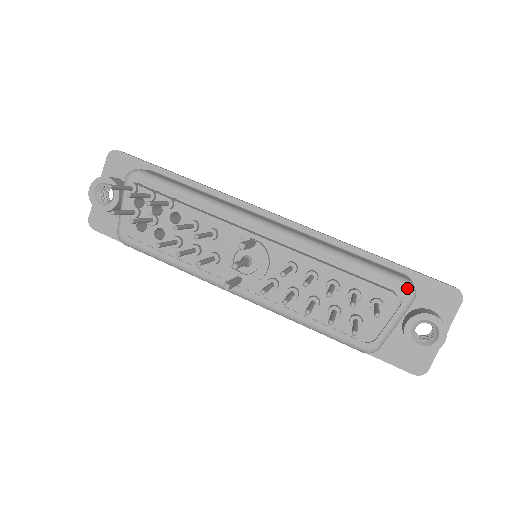
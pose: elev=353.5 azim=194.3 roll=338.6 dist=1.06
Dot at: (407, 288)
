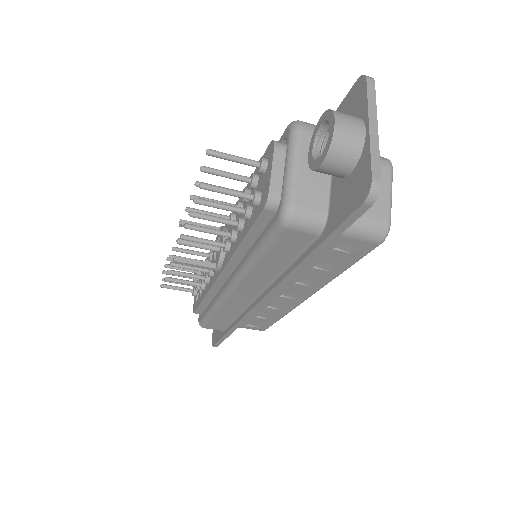
Dot at: (287, 127)
